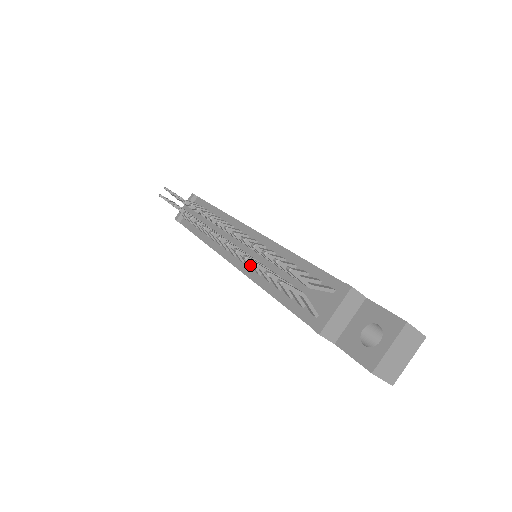
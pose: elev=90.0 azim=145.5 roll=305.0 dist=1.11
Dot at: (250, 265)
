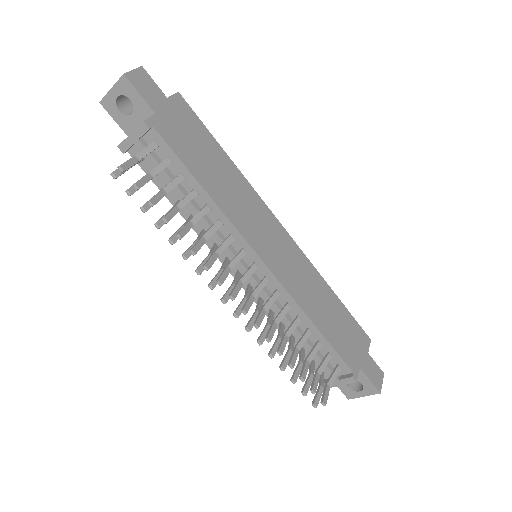
Dot at: (262, 303)
